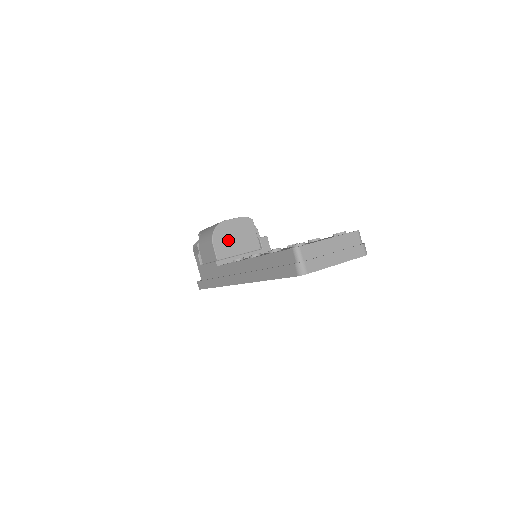
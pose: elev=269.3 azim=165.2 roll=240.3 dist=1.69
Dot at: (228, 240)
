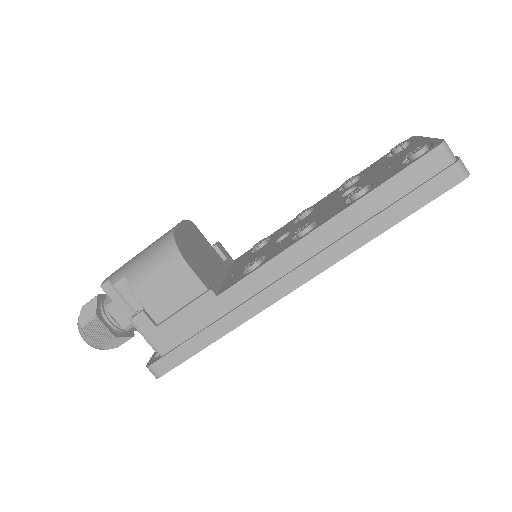
Dot at: (195, 256)
